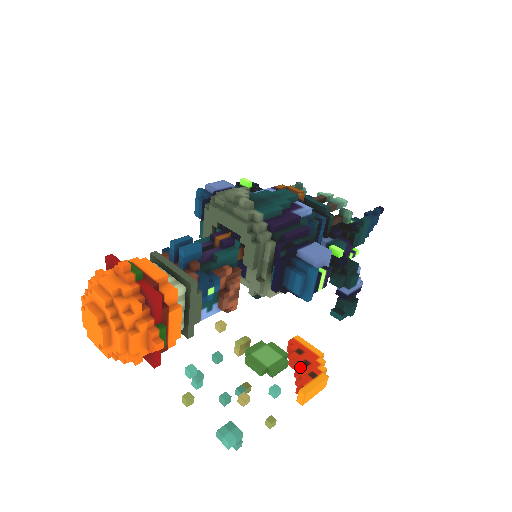
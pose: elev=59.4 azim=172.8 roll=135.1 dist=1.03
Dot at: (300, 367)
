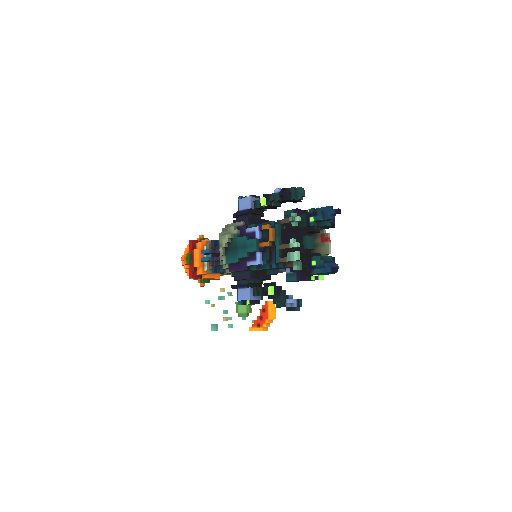
Dot at: (257, 318)
